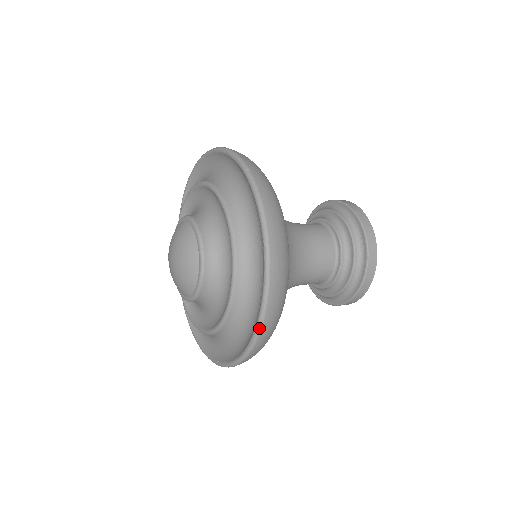
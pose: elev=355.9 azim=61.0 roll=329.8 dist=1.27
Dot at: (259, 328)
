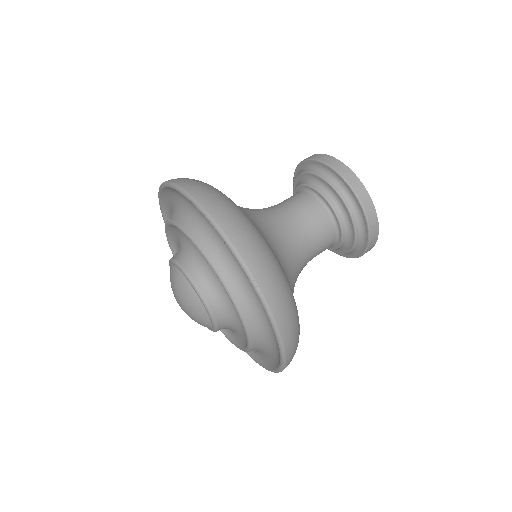
Dot at: occluded
